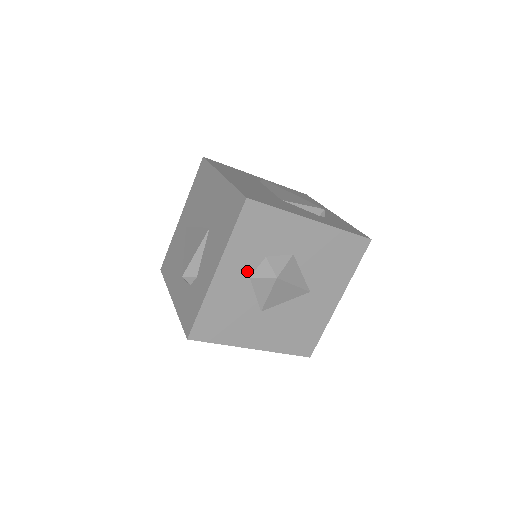
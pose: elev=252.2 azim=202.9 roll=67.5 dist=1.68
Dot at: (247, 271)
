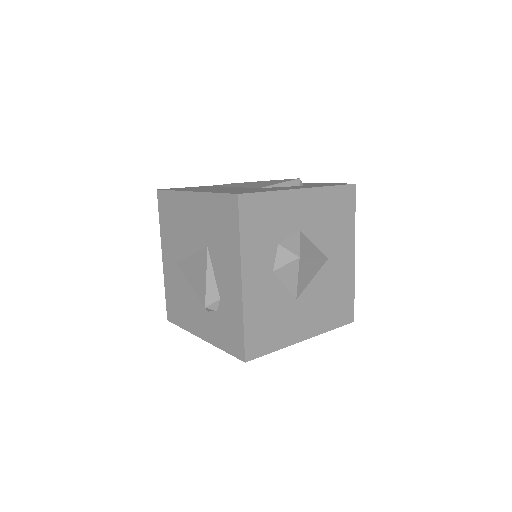
Dot at: (268, 266)
